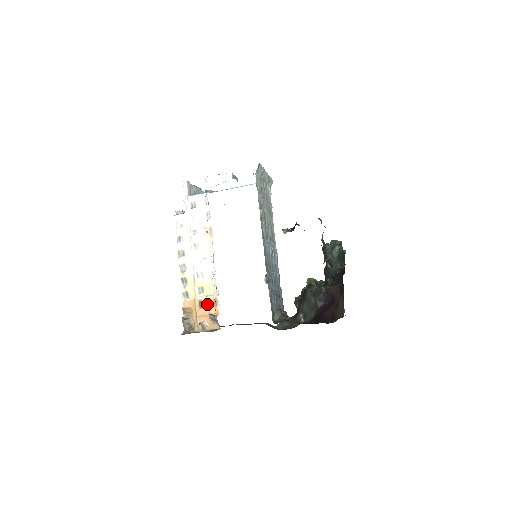
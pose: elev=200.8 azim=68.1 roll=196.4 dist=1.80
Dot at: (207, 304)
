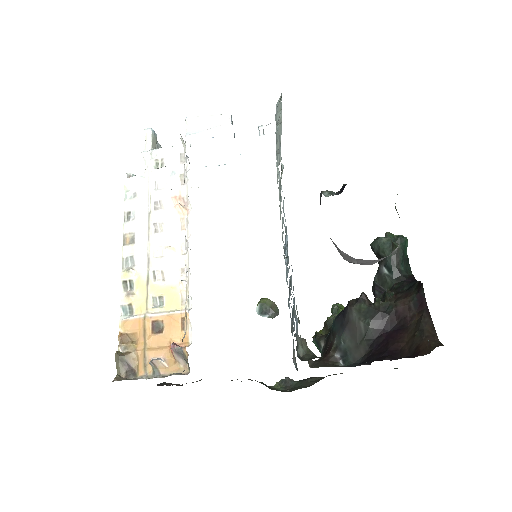
Dot at: (167, 326)
